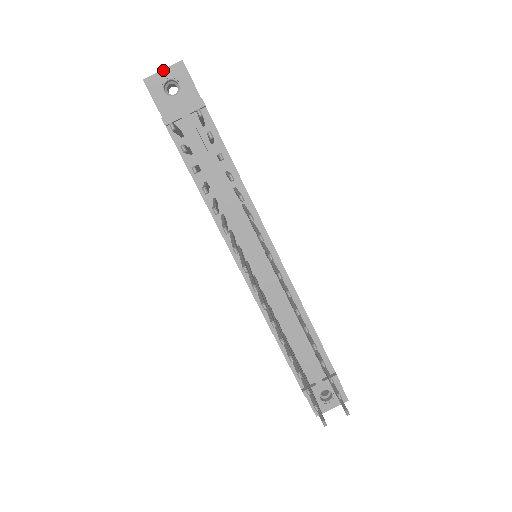
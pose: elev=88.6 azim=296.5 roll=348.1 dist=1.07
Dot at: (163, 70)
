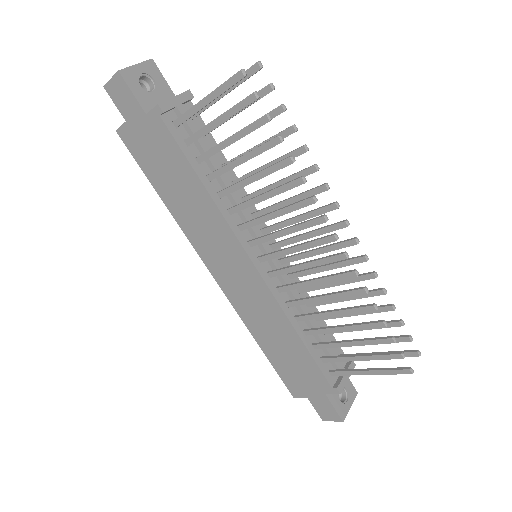
Dot at: (136, 65)
